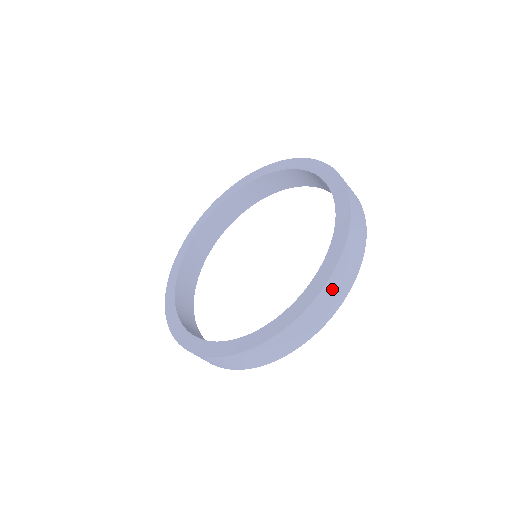
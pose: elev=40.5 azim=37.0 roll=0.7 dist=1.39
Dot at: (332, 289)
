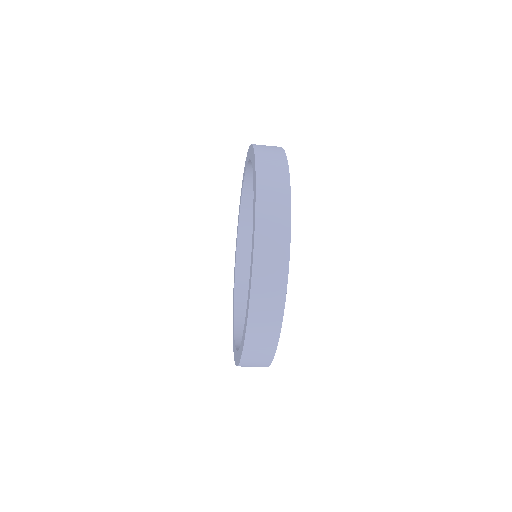
Dot at: (250, 362)
